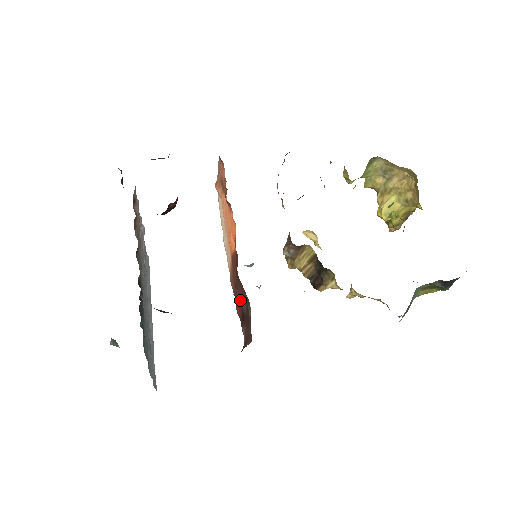
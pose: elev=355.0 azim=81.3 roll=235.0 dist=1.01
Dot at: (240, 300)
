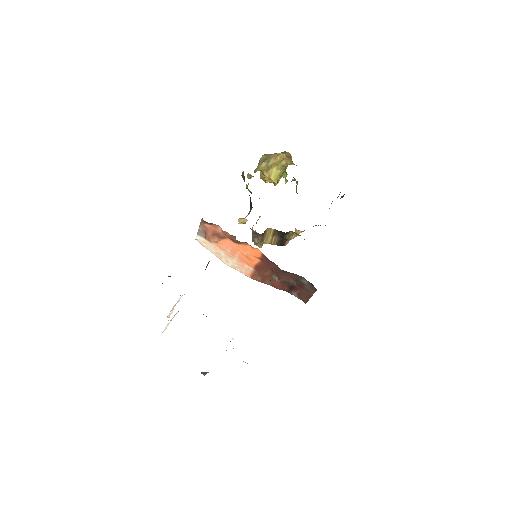
Dot at: (289, 281)
